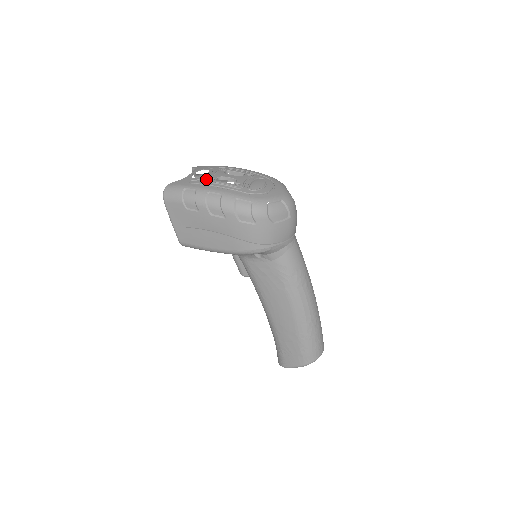
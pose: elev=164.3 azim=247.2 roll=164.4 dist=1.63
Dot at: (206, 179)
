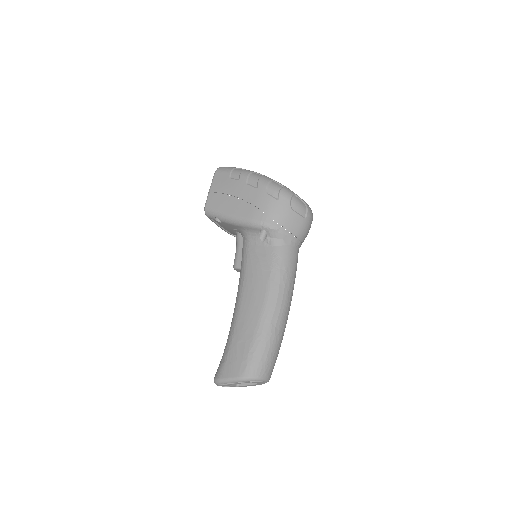
Dot at: occluded
